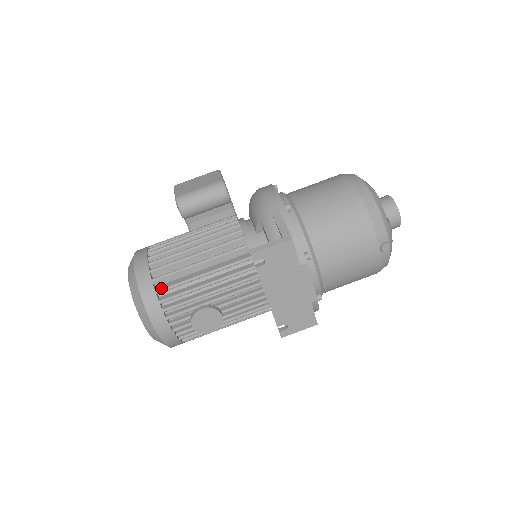
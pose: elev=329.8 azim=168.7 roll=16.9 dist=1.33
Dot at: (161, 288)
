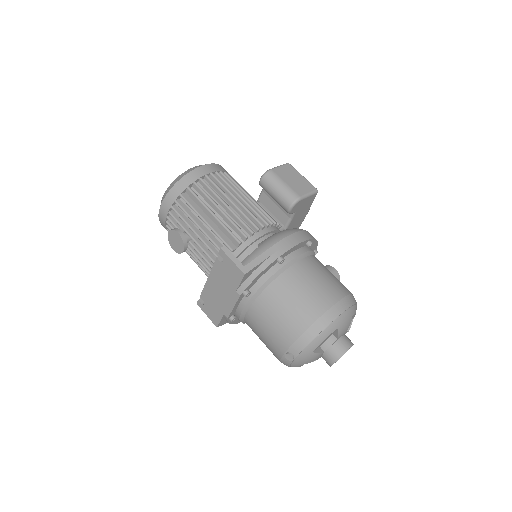
Dot at: (185, 197)
